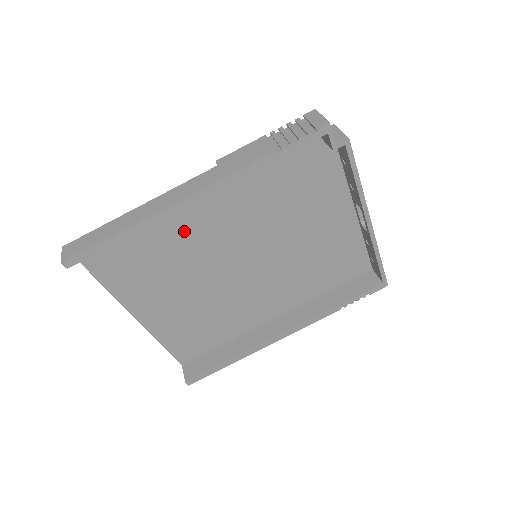
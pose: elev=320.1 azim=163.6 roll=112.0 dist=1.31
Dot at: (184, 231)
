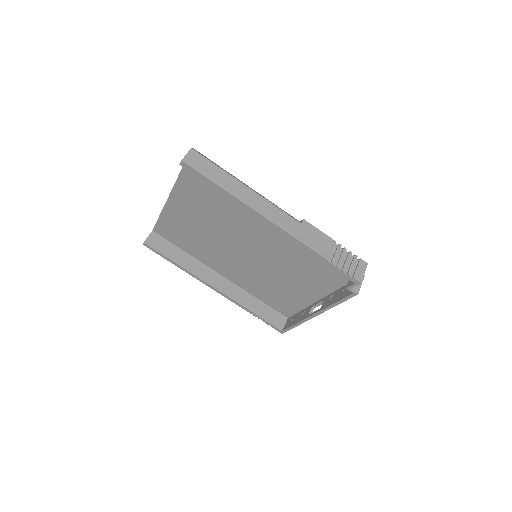
Dot at: (247, 213)
